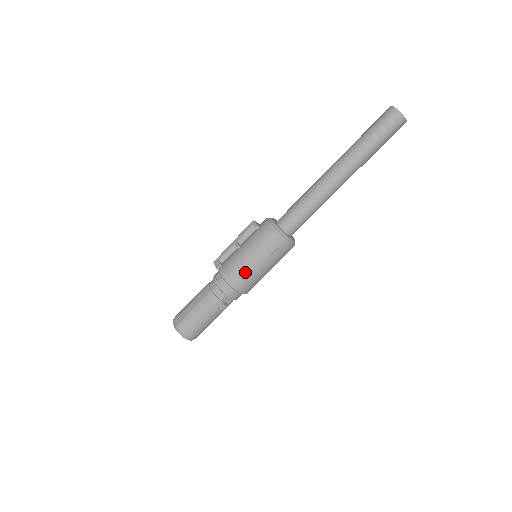
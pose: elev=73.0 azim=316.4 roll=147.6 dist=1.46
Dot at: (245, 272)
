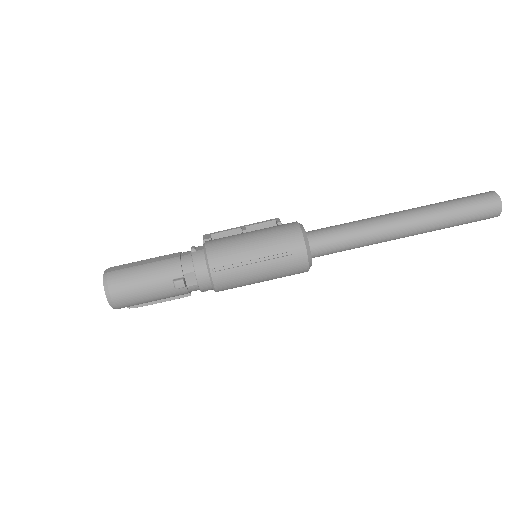
Dot at: (236, 255)
